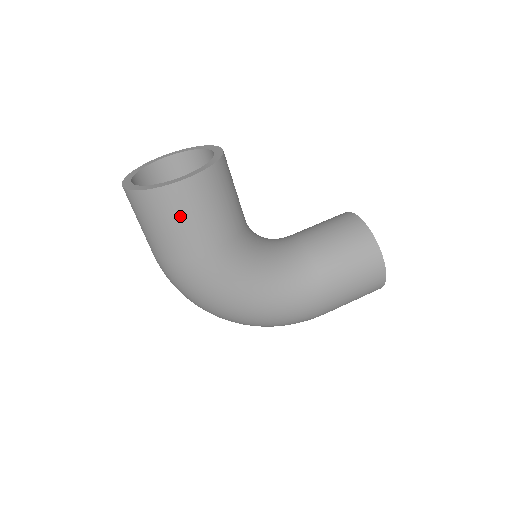
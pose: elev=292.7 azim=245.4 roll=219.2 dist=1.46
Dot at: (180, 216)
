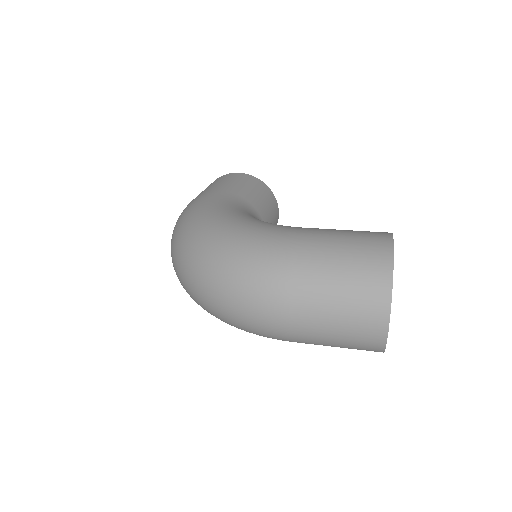
Dot at: (221, 181)
